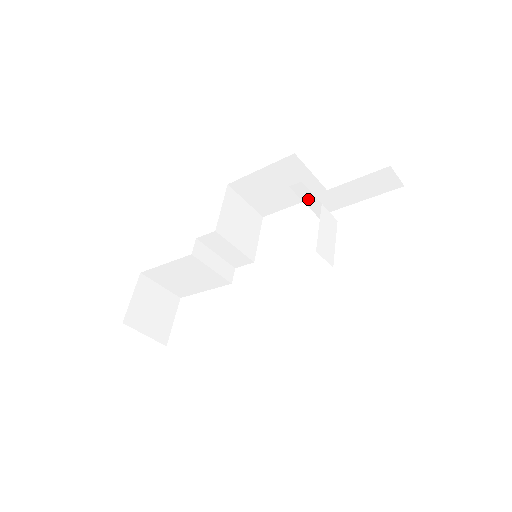
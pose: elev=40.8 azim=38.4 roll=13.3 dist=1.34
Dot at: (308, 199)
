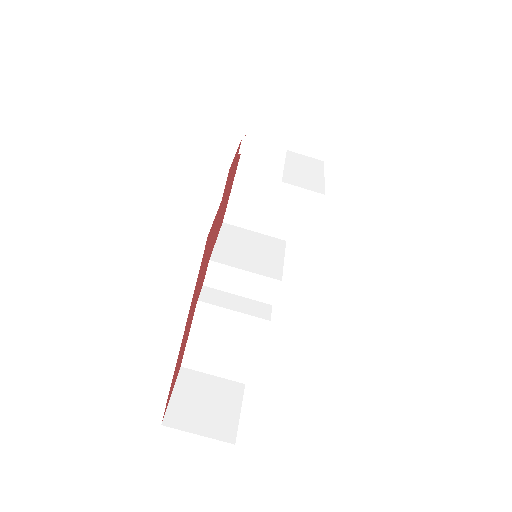
Dot at: (269, 155)
